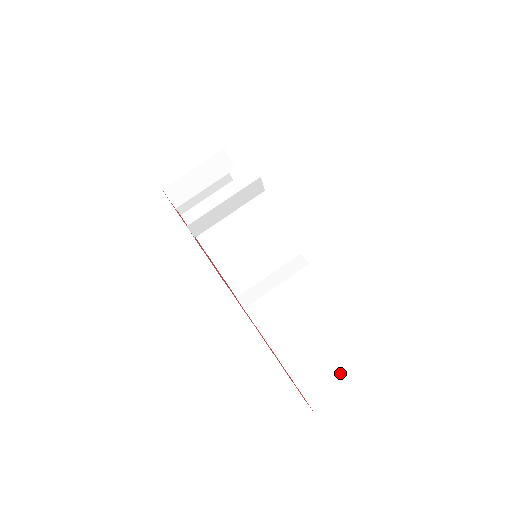
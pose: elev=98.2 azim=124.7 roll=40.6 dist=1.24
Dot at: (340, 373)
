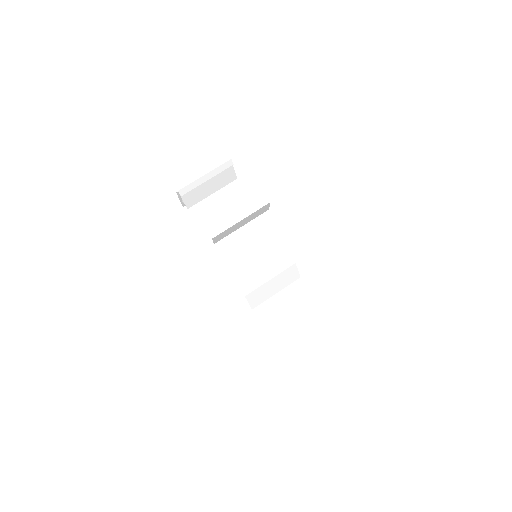
Dot at: (315, 346)
